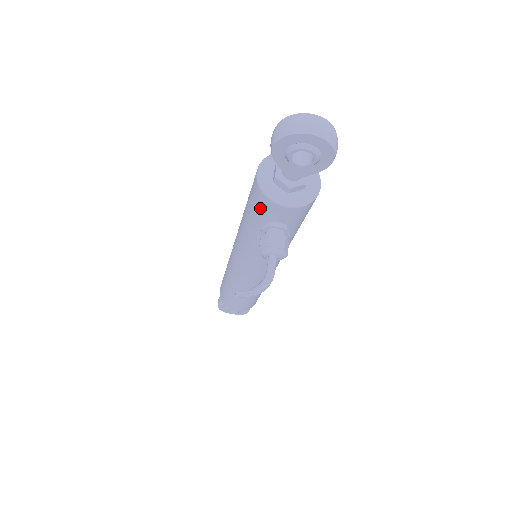
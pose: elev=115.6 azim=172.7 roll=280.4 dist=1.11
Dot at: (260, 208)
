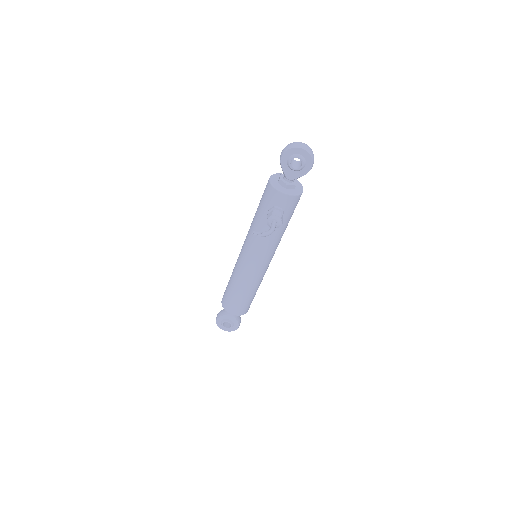
Dot at: (269, 198)
